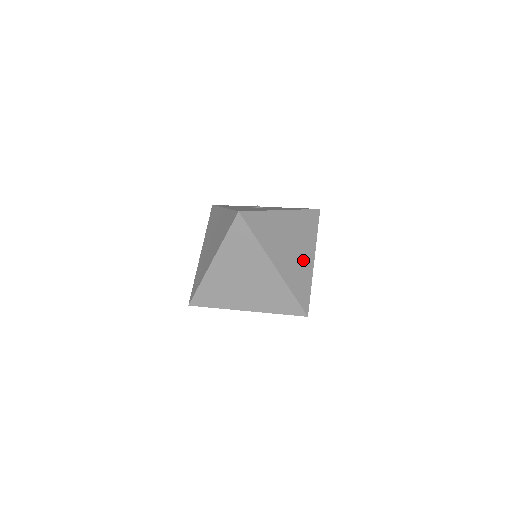
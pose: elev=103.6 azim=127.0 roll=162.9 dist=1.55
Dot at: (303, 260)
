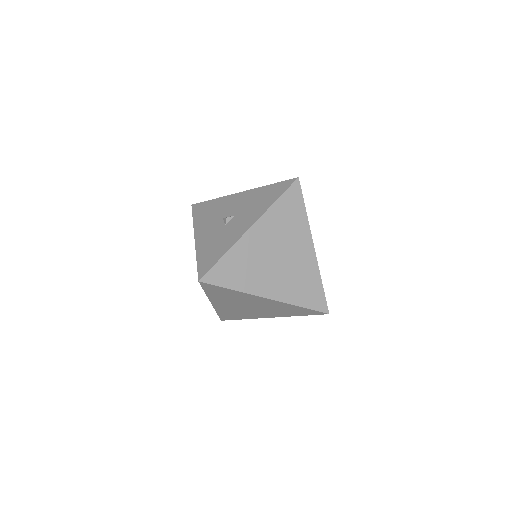
Dot at: (300, 261)
